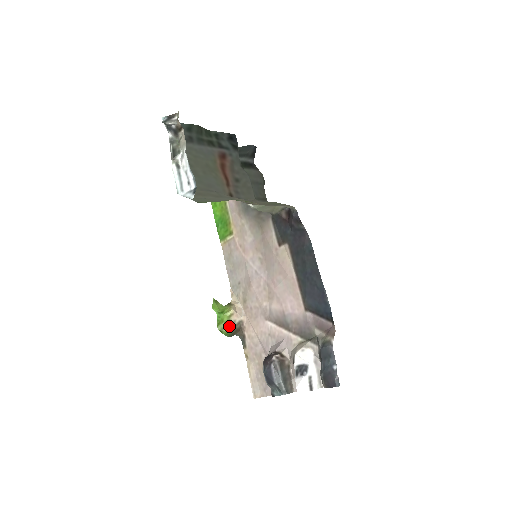
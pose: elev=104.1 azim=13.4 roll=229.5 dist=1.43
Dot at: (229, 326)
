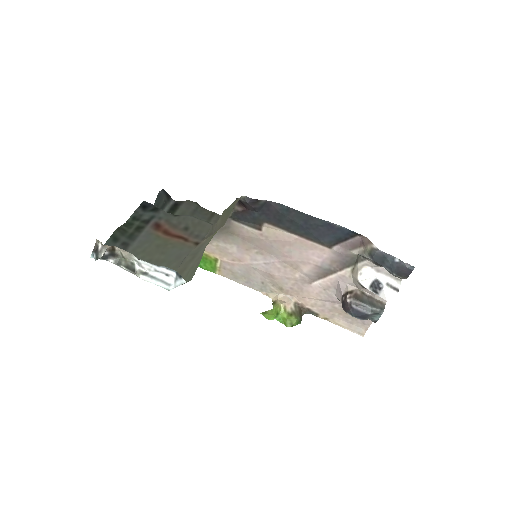
Dot at: (293, 316)
